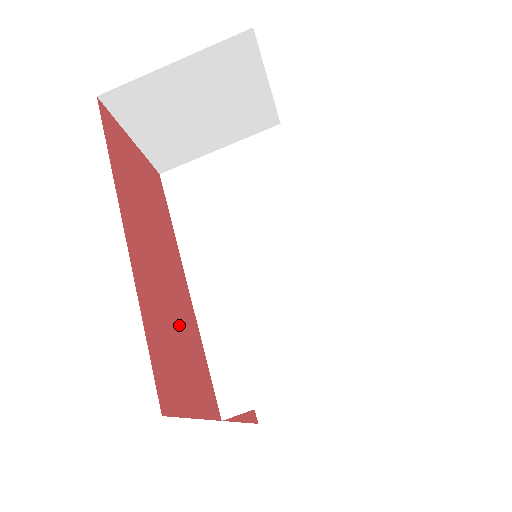
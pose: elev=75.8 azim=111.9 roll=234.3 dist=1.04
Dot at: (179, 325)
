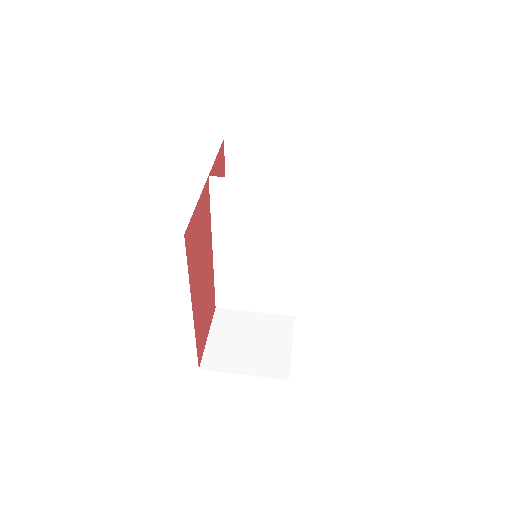
Dot at: occluded
